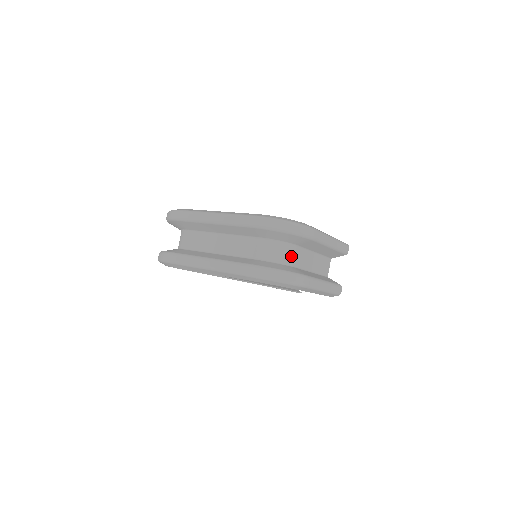
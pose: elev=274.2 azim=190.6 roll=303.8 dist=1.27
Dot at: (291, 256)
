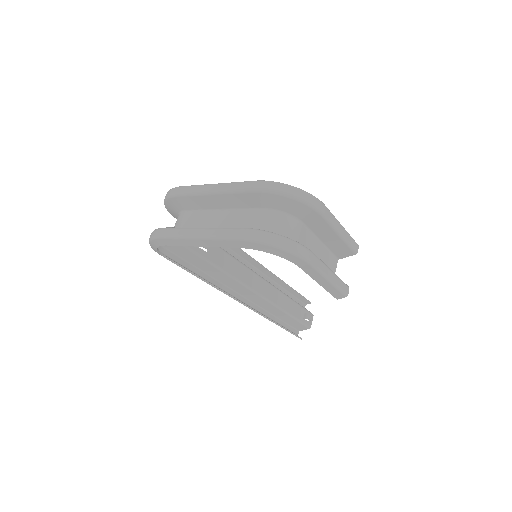
Dot at: (295, 231)
